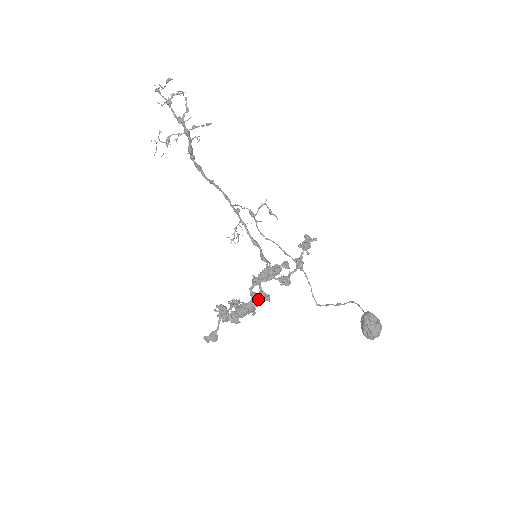
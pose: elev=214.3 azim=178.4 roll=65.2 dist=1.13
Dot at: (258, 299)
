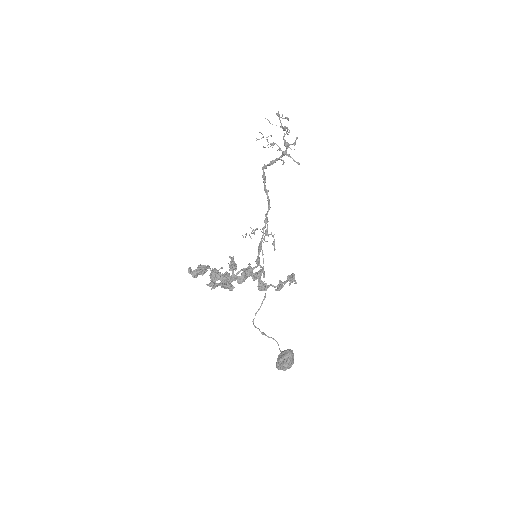
Dot at: occluded
